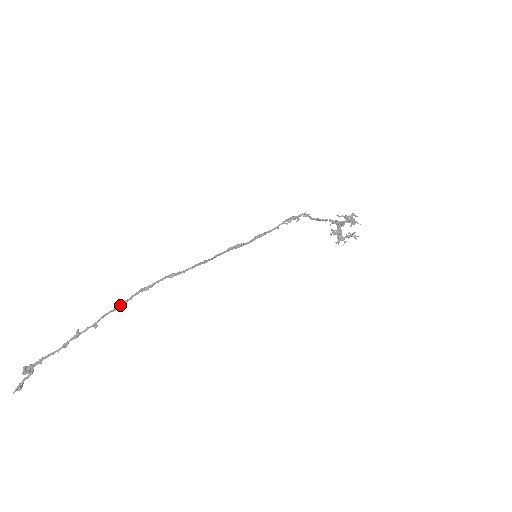
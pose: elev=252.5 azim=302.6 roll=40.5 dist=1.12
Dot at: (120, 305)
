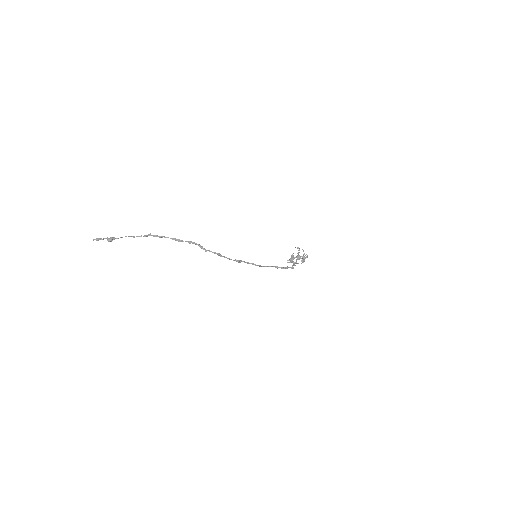
Dot at: occluded
